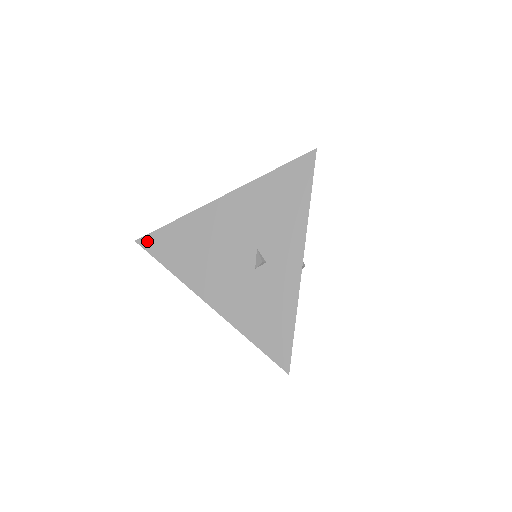
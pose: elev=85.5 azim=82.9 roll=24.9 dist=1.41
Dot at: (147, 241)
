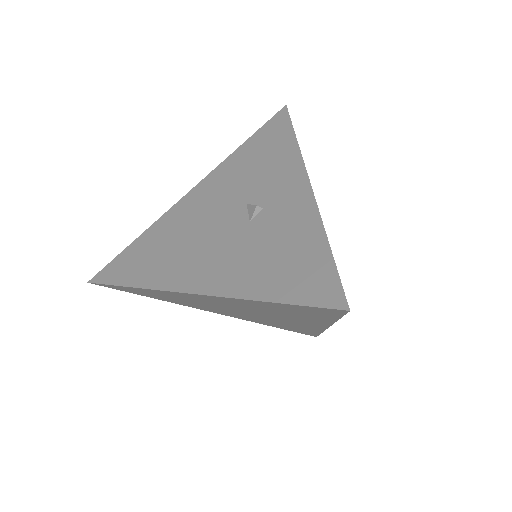
Dot at: (103, 274)
